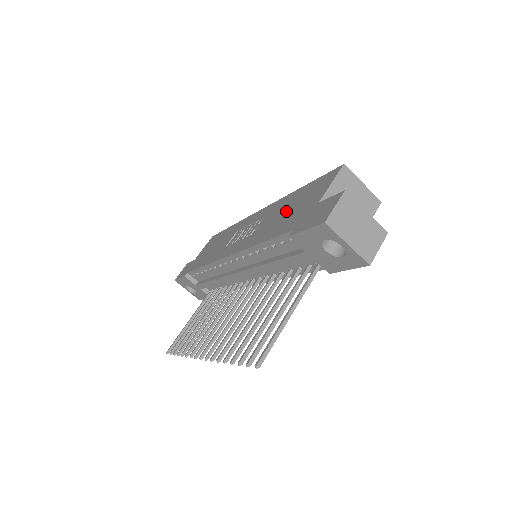
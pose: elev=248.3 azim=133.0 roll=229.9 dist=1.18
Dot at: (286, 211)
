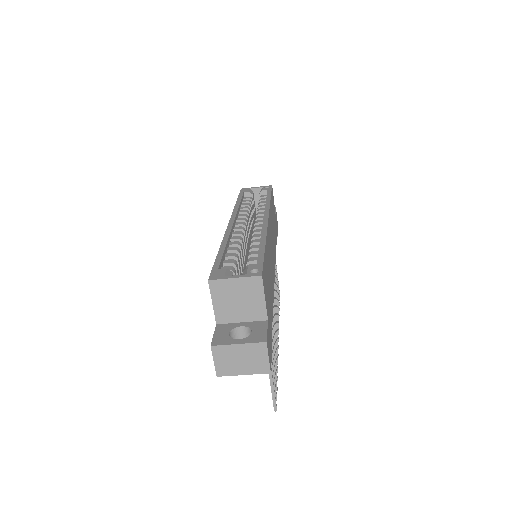
Dot at: occluded
